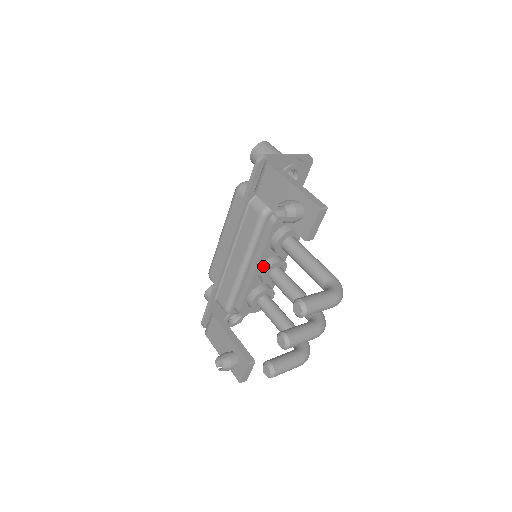
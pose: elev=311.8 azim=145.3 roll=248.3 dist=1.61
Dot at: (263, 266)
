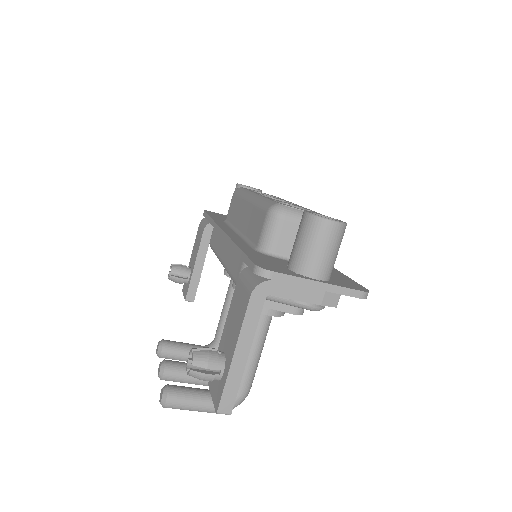
Dot at: occluded
